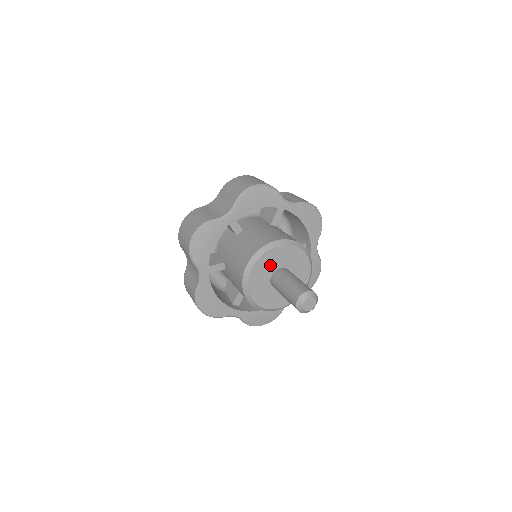
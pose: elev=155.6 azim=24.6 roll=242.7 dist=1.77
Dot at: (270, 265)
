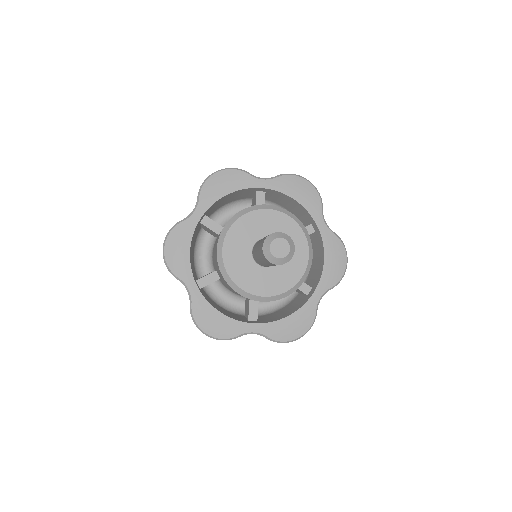
Dot at: (267, 228)
